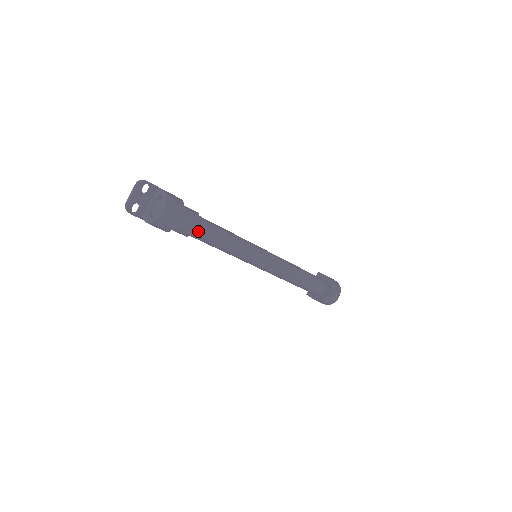
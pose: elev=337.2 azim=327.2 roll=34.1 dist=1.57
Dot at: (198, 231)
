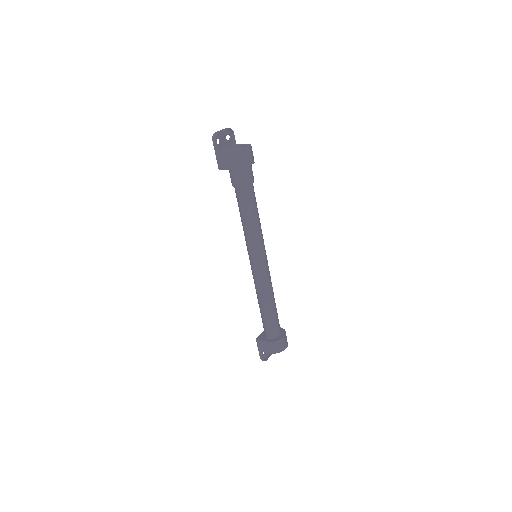
Dot at: (250, 188)
